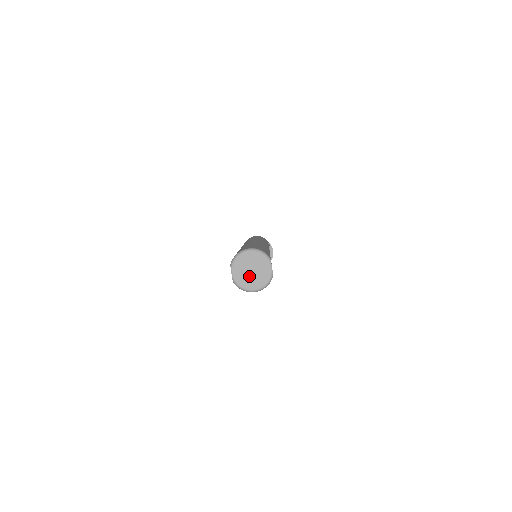
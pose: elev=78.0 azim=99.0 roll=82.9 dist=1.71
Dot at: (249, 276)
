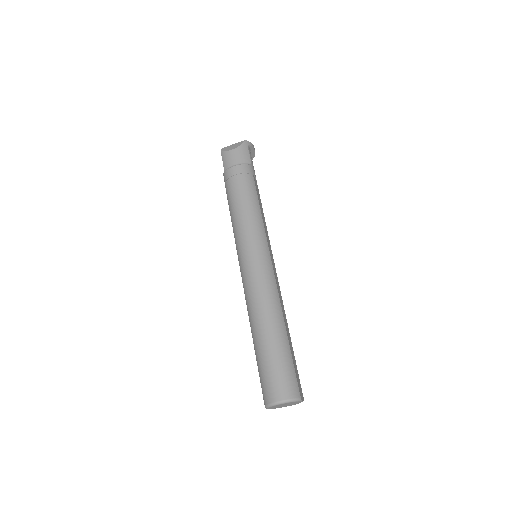
Dot at: (283, 406)
